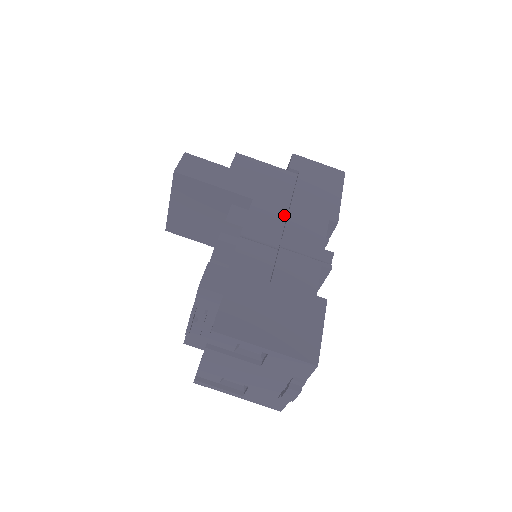
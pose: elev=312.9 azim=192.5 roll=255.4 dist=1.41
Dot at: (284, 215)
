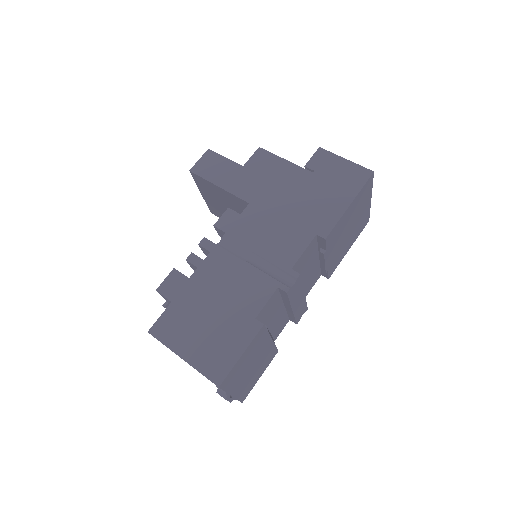
Dot at: (272, 224)
